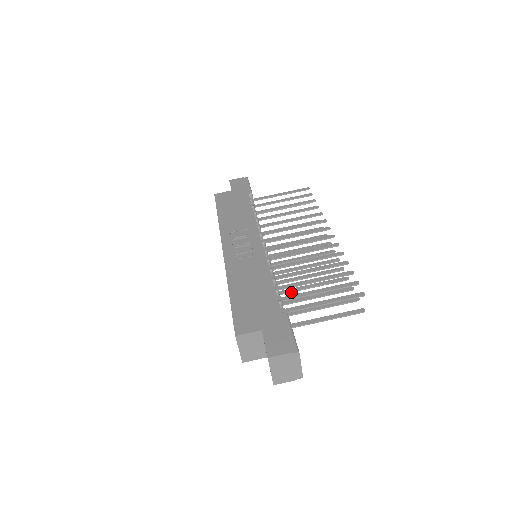
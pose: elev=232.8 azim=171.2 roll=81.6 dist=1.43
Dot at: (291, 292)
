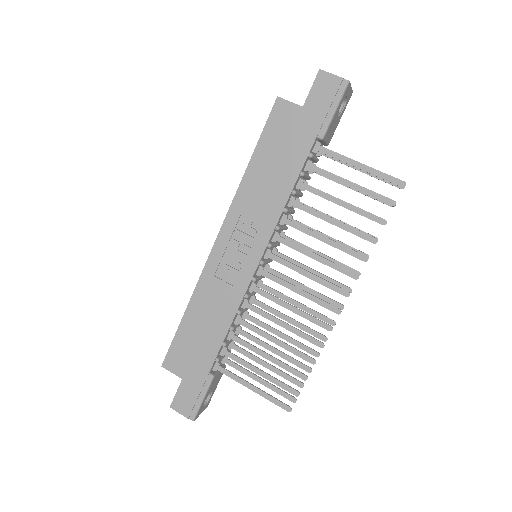
Dot at: (258, 325)
